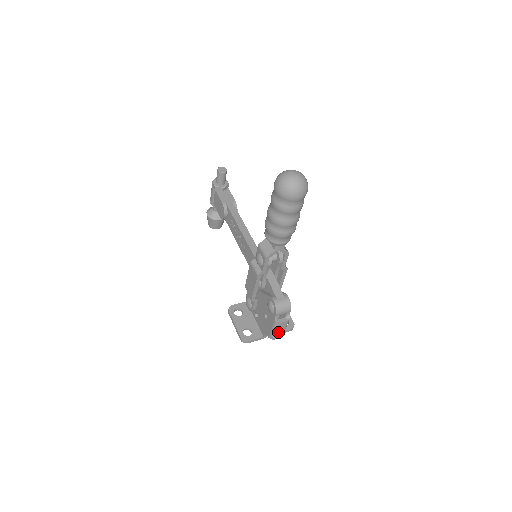
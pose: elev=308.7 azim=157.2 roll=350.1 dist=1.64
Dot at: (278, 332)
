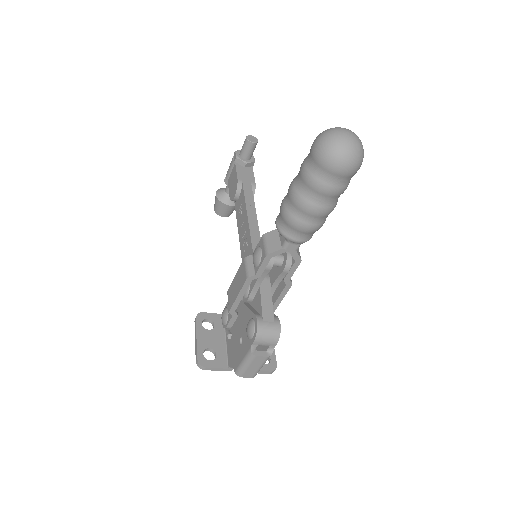
Dot at: (249, 368)
